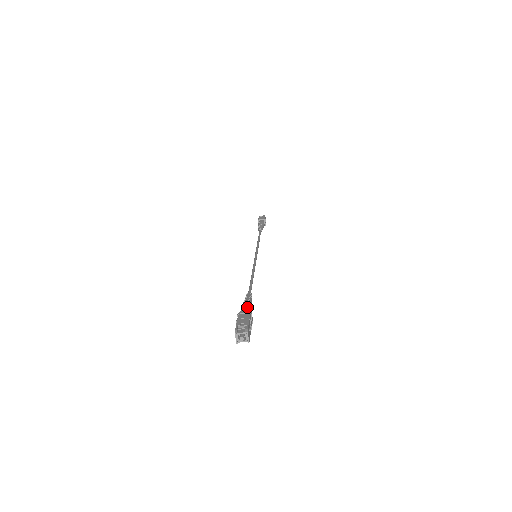
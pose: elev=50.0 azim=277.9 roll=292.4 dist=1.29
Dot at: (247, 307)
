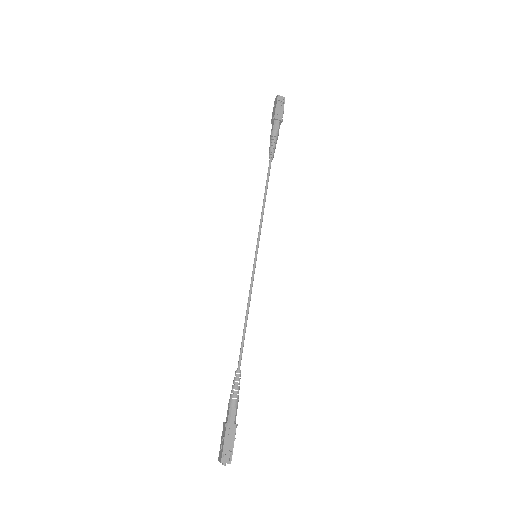
Dot at: (235, 412)
